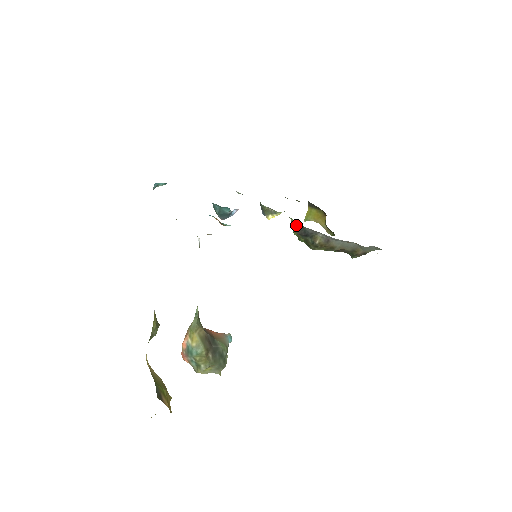
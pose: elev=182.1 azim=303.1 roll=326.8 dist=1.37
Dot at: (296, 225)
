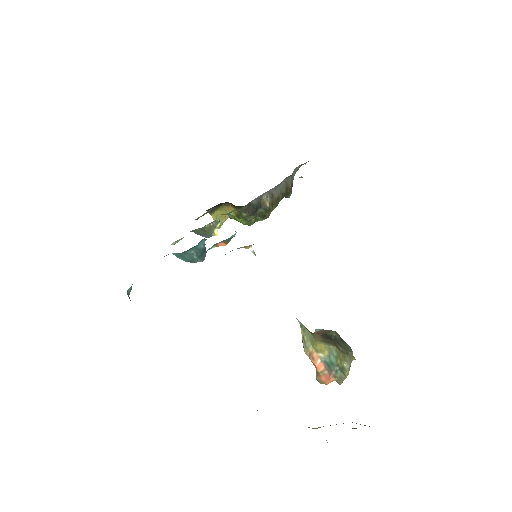
Dot at: (245, 207)
